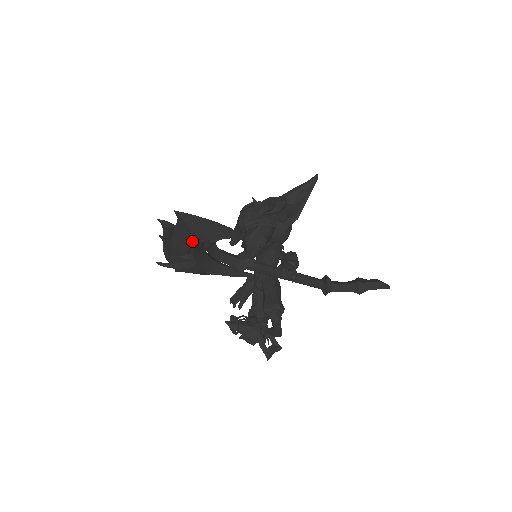
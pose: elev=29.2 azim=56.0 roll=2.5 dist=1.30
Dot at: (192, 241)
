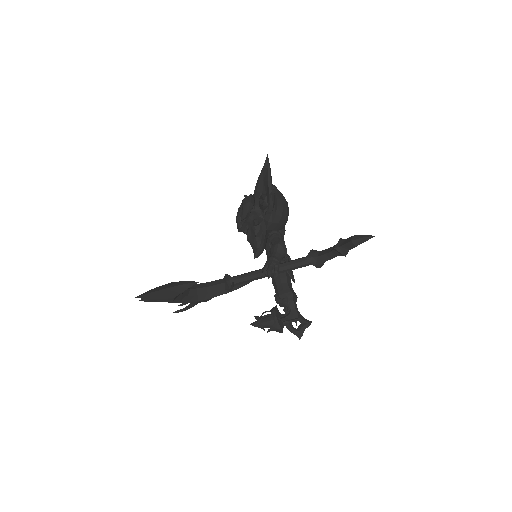
Dot at: (168, 302)
